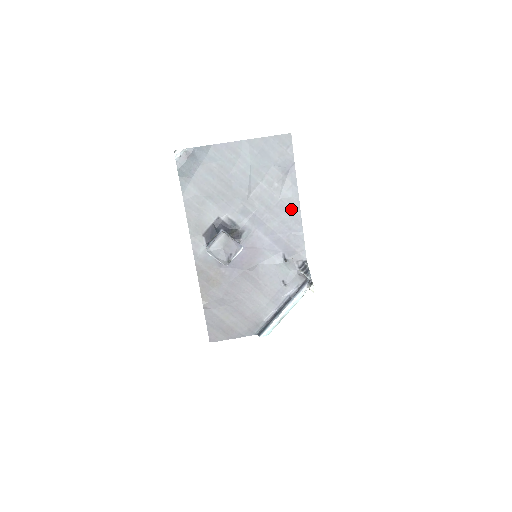
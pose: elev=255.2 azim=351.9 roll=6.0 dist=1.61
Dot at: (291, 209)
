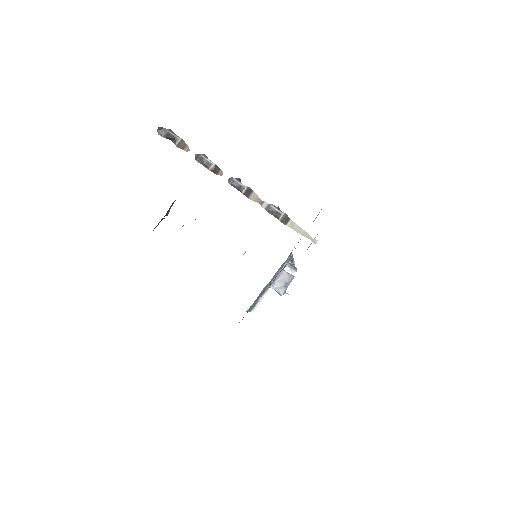
Dot at: occluded
